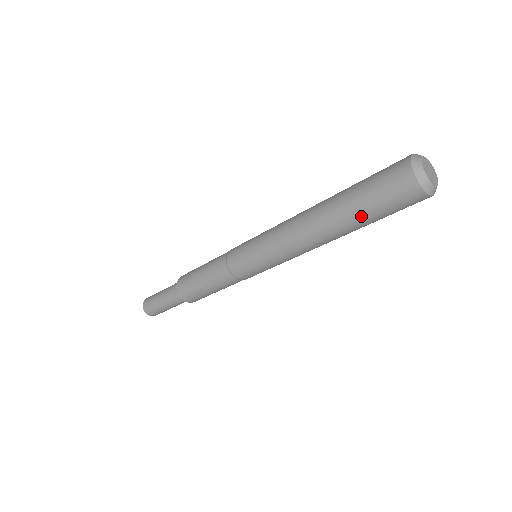
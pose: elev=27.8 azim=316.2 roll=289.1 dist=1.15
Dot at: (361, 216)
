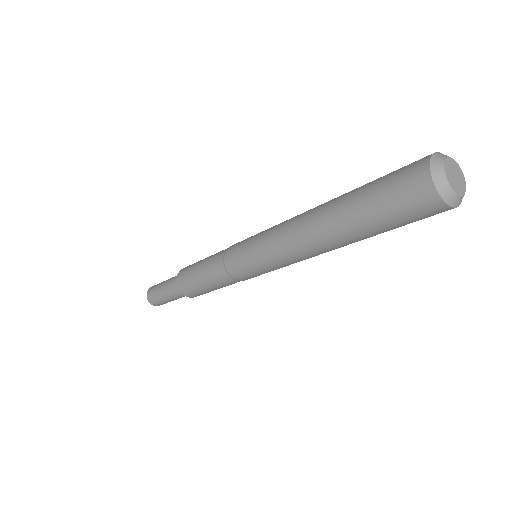
Dot at: (368, 226)
